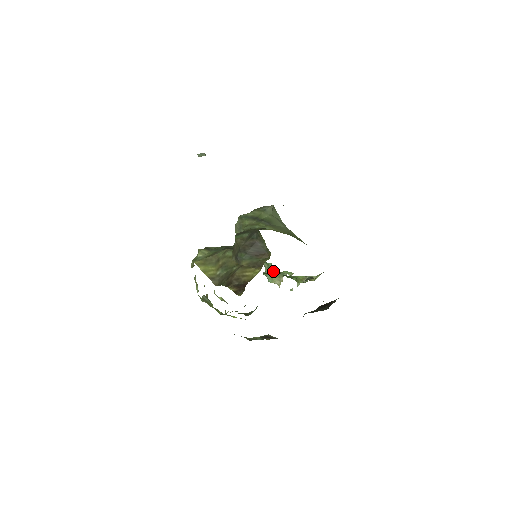
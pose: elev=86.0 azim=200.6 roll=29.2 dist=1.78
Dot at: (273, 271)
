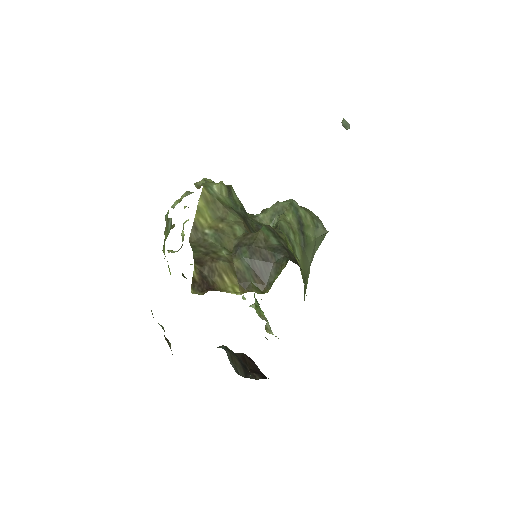
Dot at: occluded
